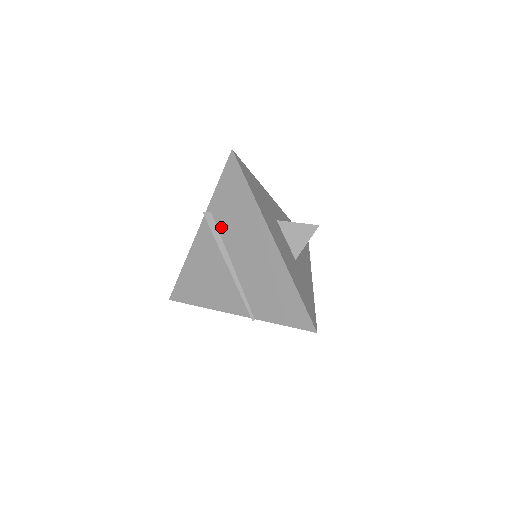
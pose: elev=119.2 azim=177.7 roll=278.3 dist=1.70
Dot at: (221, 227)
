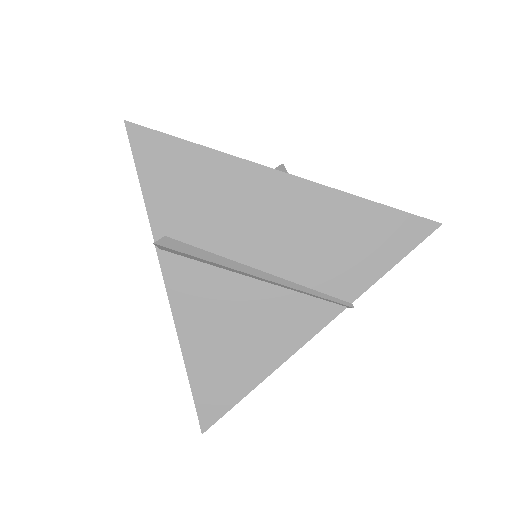
Dot at: (197, 239)
